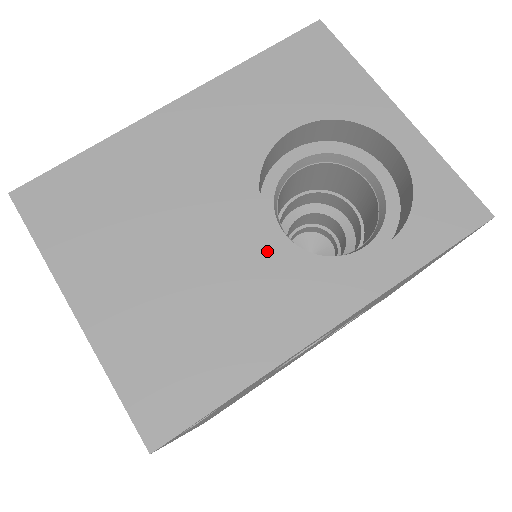
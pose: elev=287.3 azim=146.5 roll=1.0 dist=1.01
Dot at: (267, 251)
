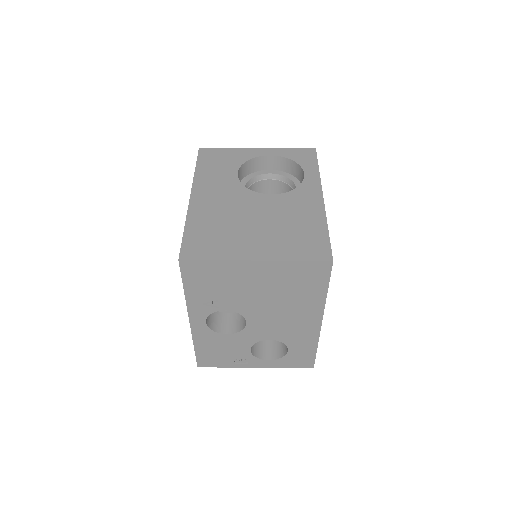
Dot at: (280, 200)
